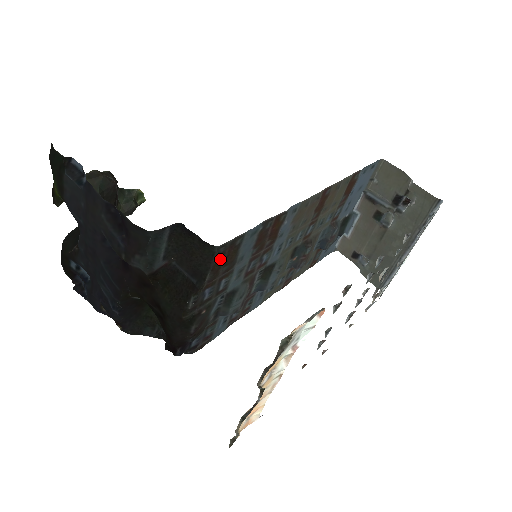
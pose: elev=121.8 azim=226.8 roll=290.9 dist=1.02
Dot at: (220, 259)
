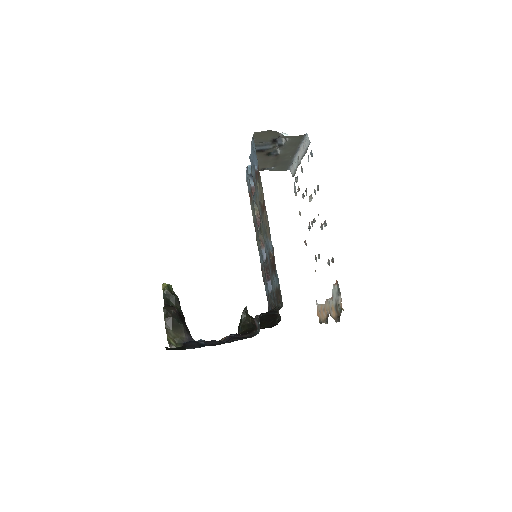
Dot at: (279, 302)
